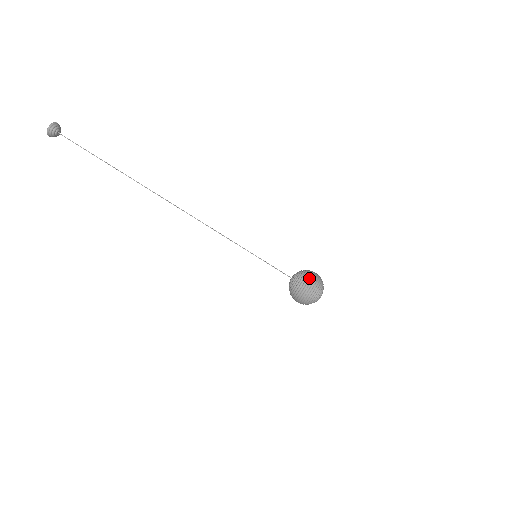
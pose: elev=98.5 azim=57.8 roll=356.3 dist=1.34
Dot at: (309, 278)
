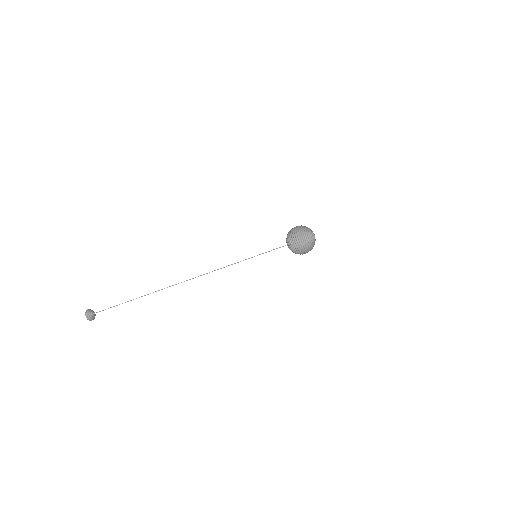
Dot at: (296, 240)
